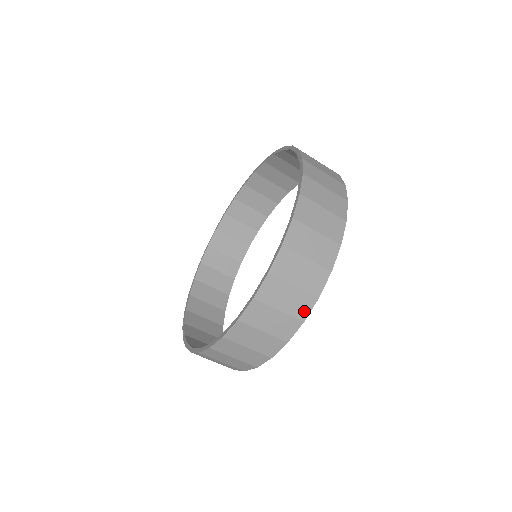
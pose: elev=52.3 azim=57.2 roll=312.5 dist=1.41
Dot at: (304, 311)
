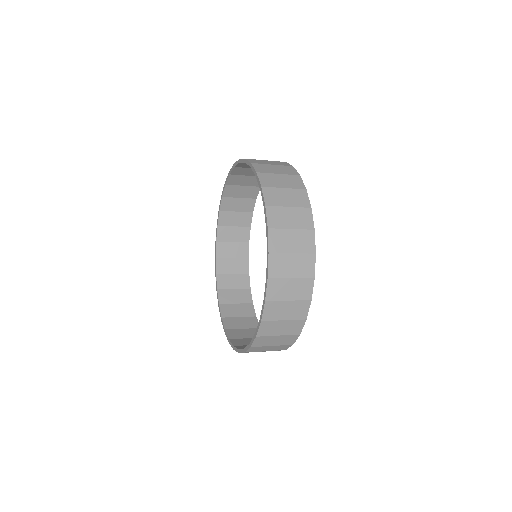
Dot at: (284, 348)
